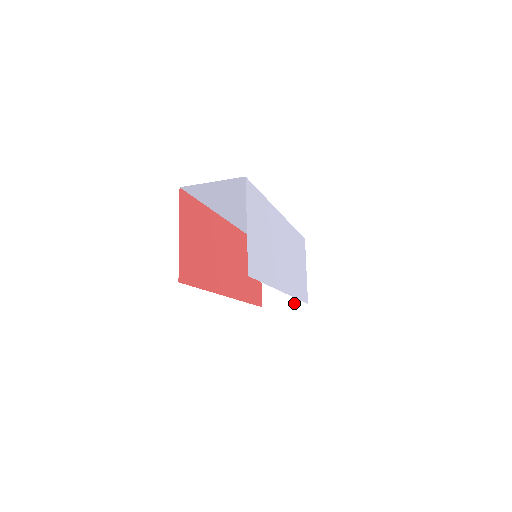
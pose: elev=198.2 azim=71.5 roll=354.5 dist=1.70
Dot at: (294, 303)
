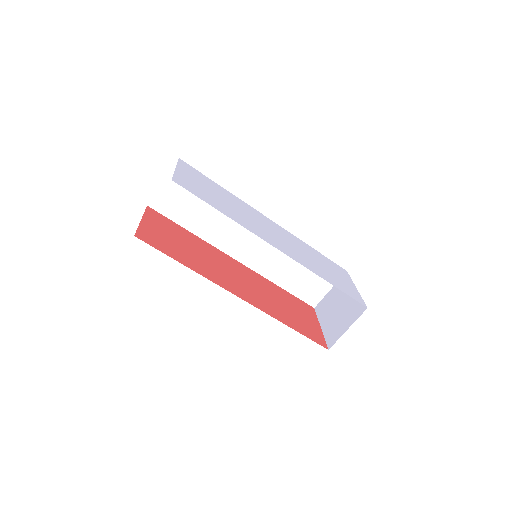
Dot at: (355, 319)
